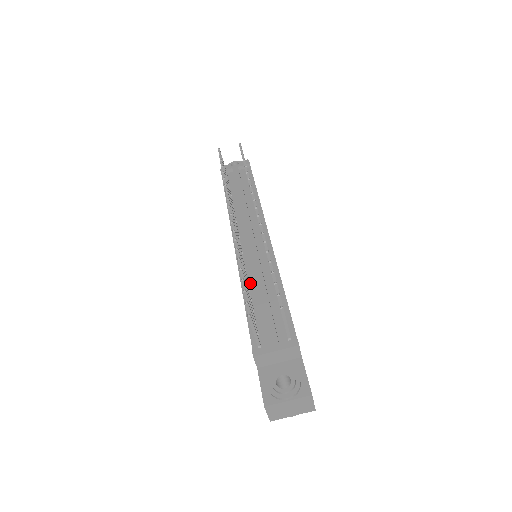
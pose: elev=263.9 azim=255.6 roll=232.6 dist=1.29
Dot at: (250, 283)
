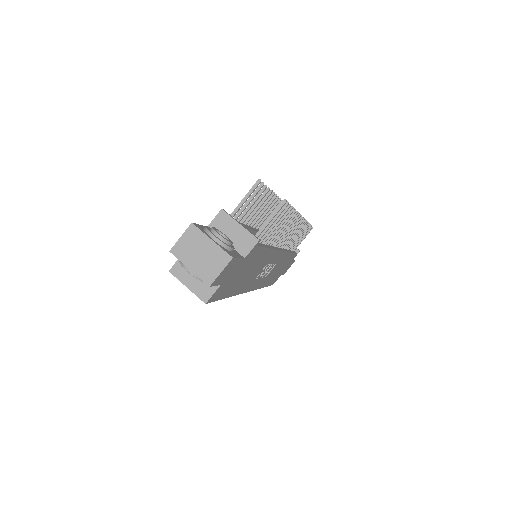
Dot at: occluded
